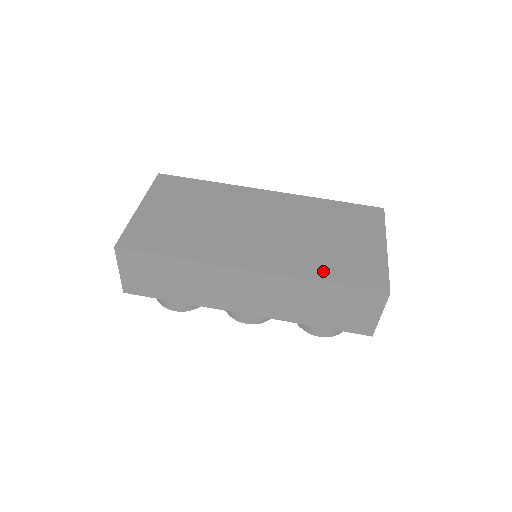
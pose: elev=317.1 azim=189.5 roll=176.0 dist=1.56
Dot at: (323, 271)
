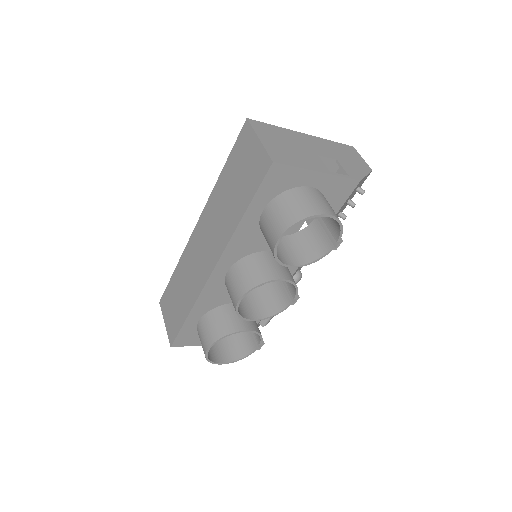
Dot at: occluded
